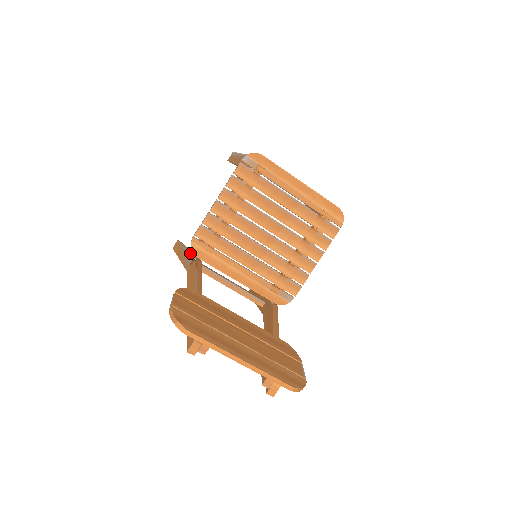
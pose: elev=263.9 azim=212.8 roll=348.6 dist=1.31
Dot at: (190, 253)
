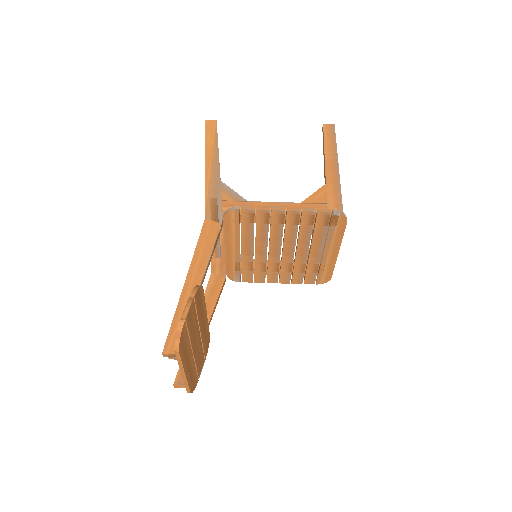
Dot at: (220, 195)
